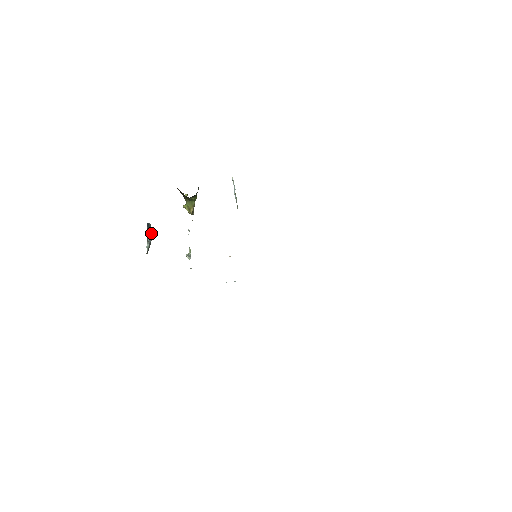
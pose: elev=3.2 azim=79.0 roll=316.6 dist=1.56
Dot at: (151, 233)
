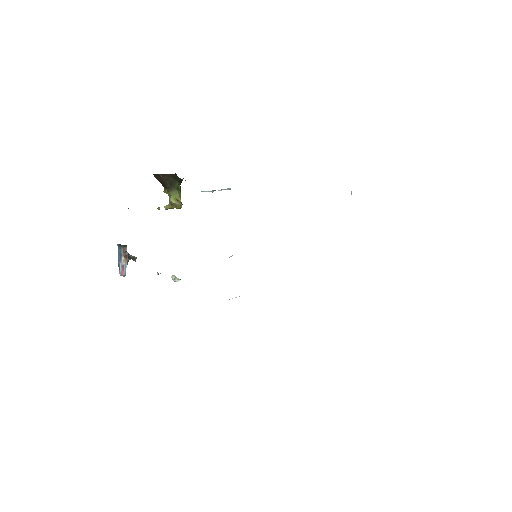
Dot at: occluded
